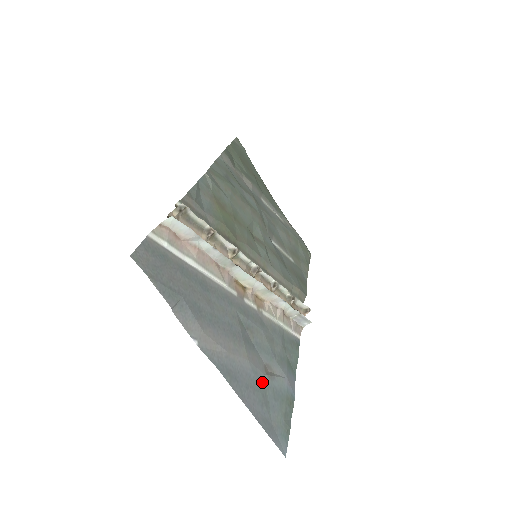
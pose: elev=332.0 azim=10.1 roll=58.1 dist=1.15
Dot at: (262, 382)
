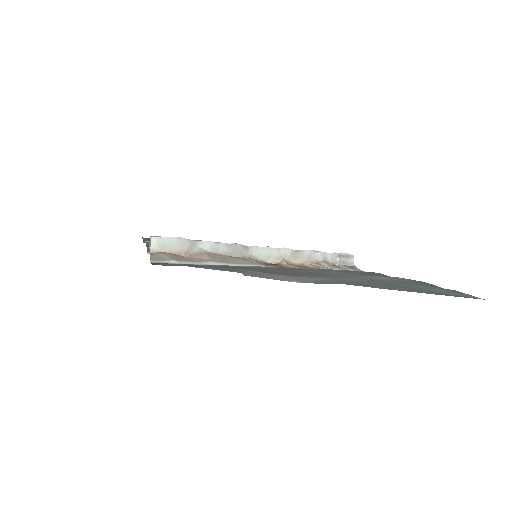
Dot at: (385, 283)
